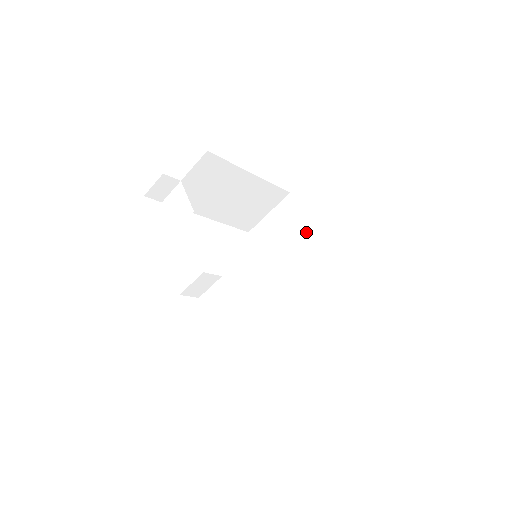
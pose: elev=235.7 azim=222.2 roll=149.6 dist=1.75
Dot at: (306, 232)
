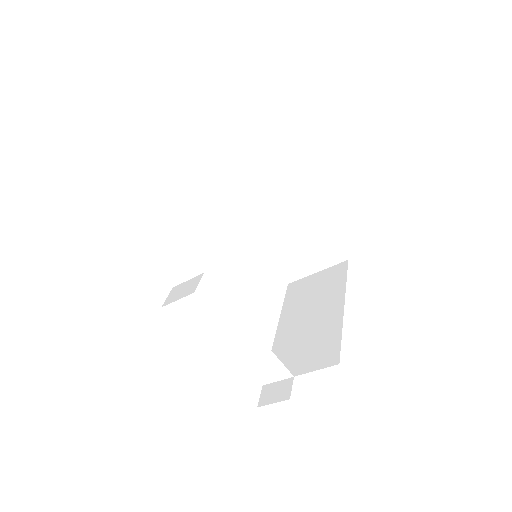
Dot at: (285, 181)
